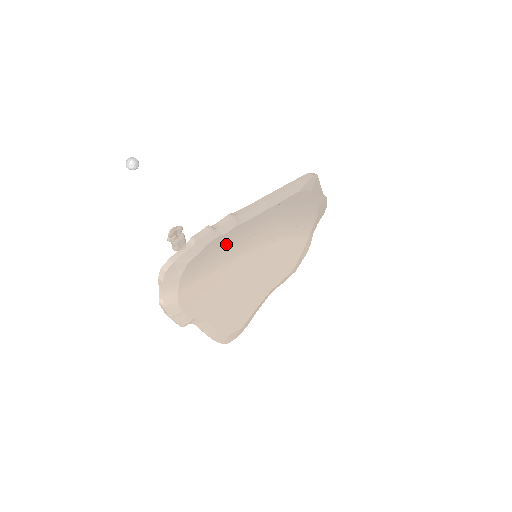
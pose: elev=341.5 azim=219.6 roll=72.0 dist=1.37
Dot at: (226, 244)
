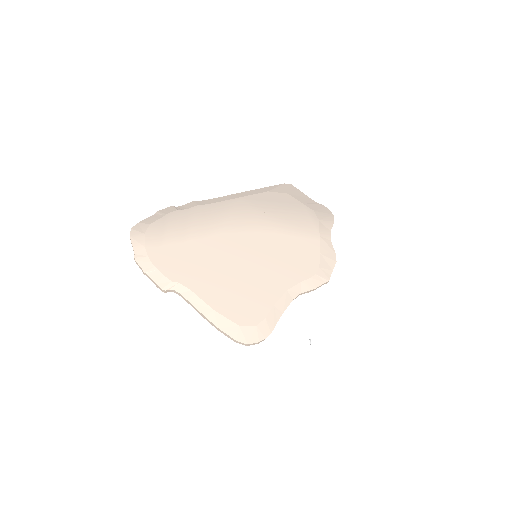
Dot at: (190, 219)
